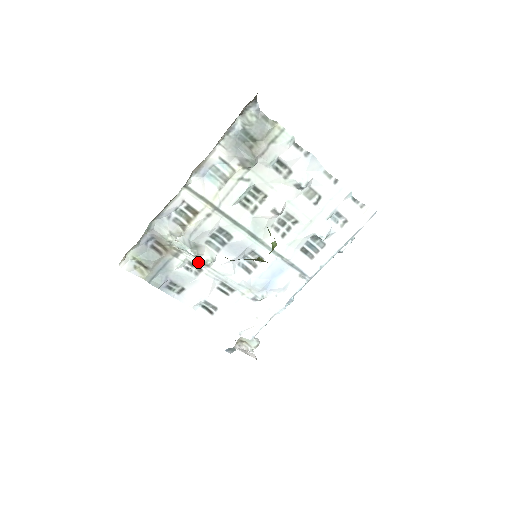
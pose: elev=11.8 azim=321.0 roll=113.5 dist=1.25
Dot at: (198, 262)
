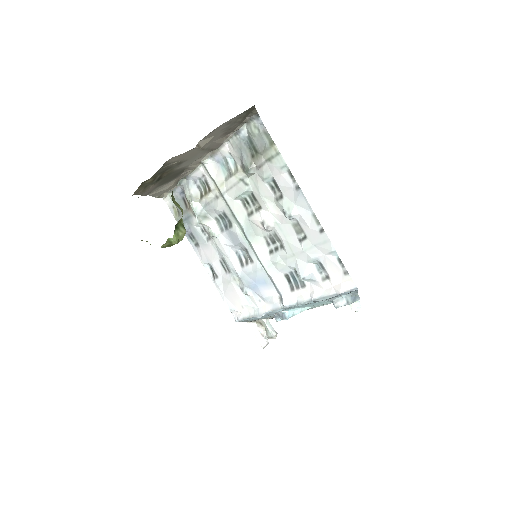
Dot at: (207, 230)
